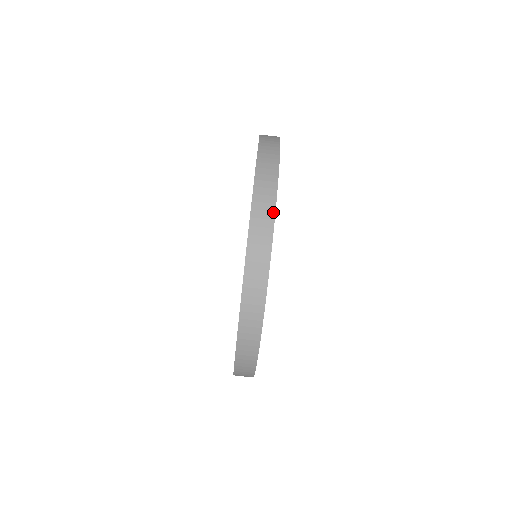
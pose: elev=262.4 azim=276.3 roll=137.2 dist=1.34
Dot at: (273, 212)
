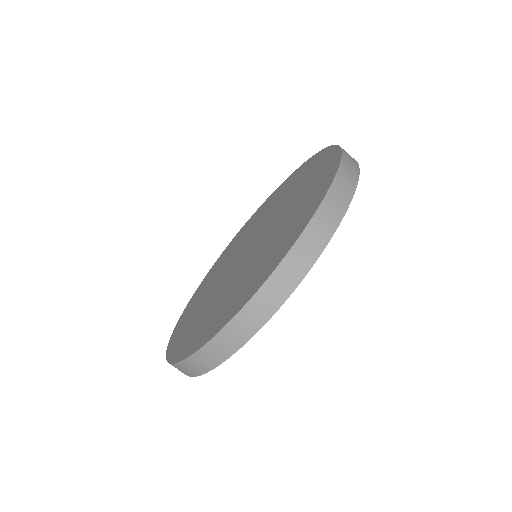
Dot at: (252, 334)
